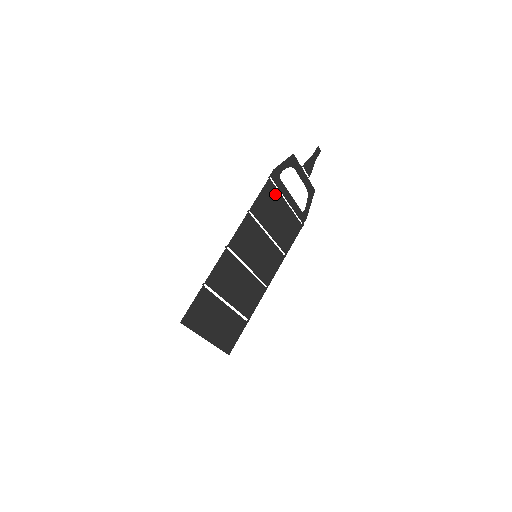
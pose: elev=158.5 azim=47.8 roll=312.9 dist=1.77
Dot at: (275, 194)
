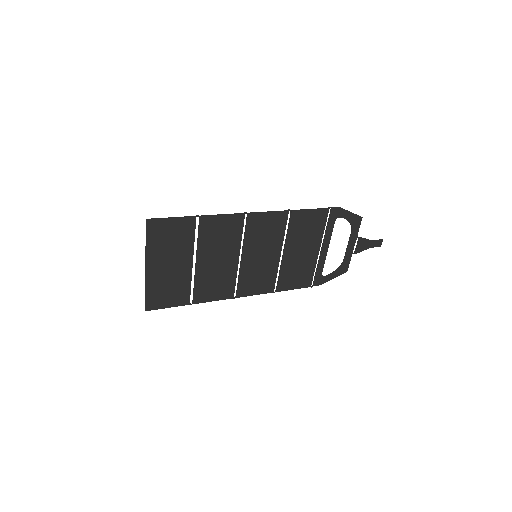
Dot at: (320, 227)
